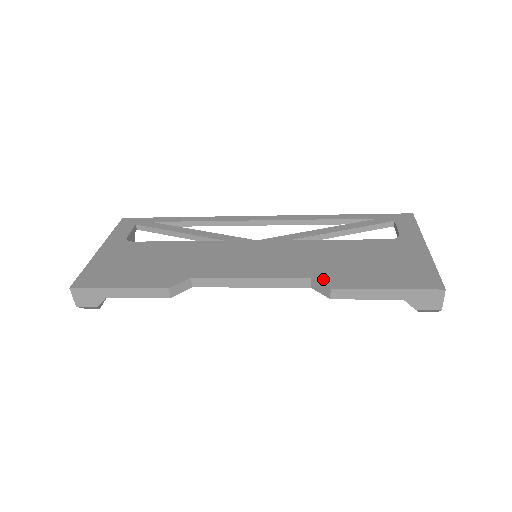
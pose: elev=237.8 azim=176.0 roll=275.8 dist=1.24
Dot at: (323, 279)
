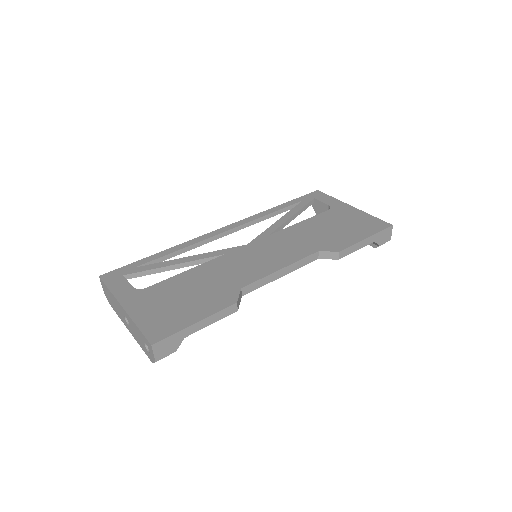
Dot at: (327, 248)
